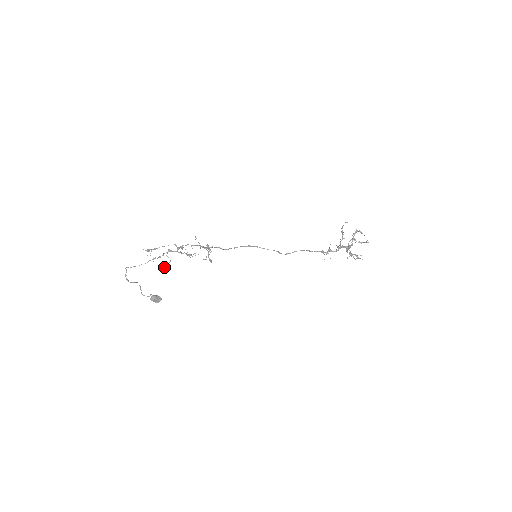
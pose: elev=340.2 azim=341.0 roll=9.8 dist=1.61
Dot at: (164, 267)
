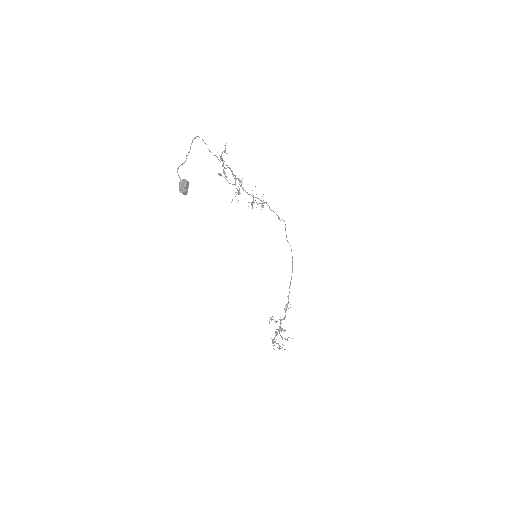
Dot at: occluded
